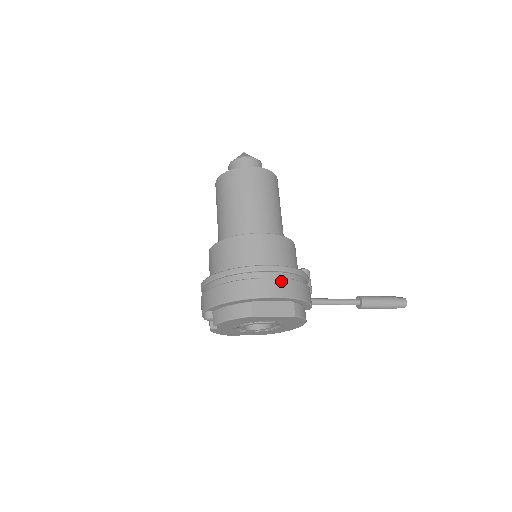
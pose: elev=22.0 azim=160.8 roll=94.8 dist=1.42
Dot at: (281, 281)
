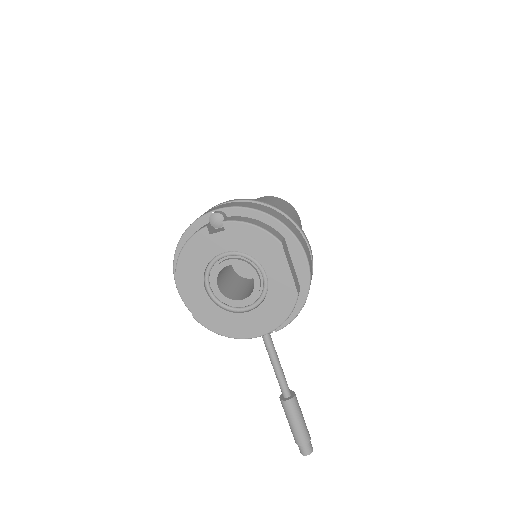
Dot at: occluded
